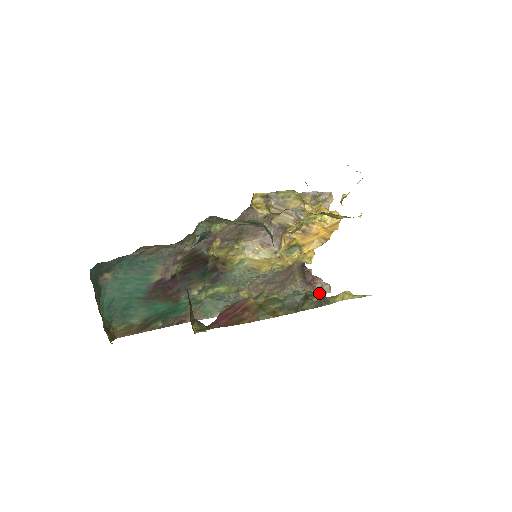
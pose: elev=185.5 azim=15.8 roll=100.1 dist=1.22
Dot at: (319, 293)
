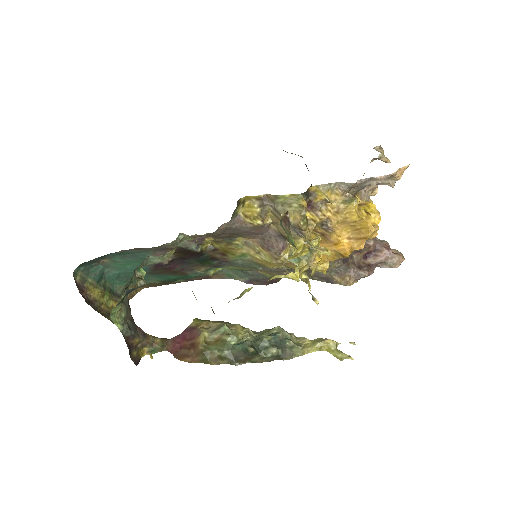
Dot at: (381, 266)
